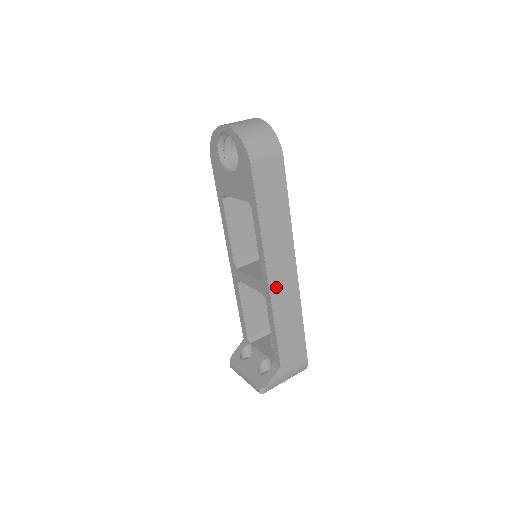
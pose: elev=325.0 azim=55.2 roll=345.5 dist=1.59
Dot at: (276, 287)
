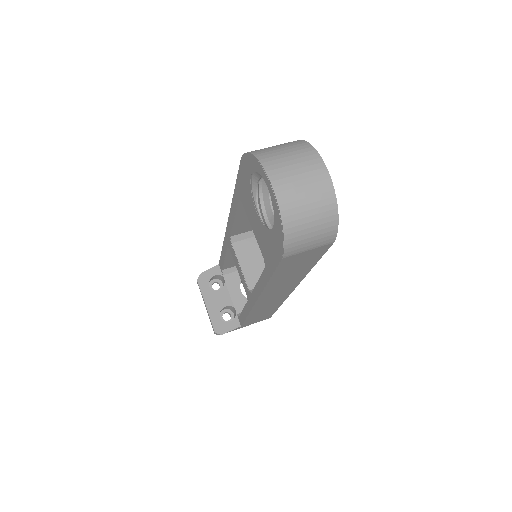
Dot at: (262, 303)
